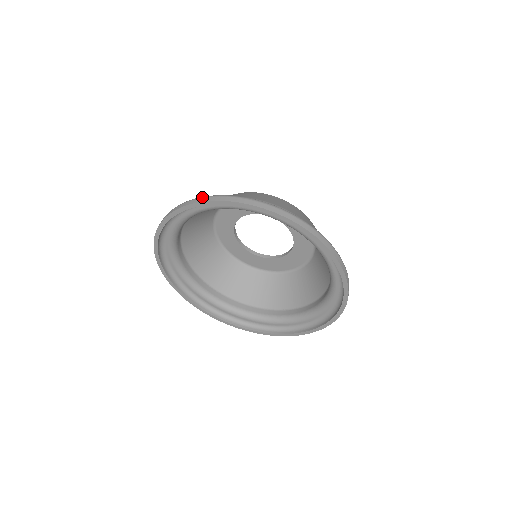
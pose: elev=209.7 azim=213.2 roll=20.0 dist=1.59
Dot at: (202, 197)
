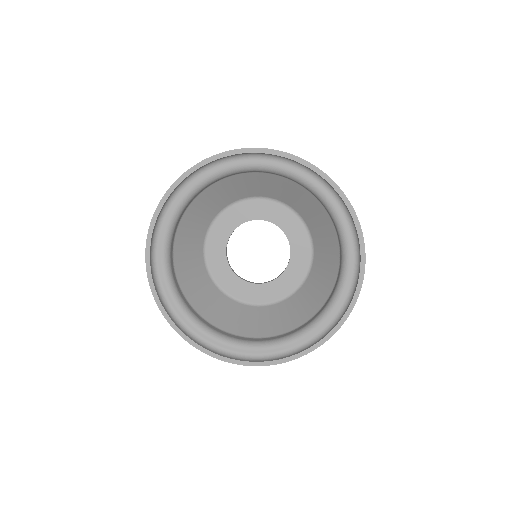
Dot at: occluded
